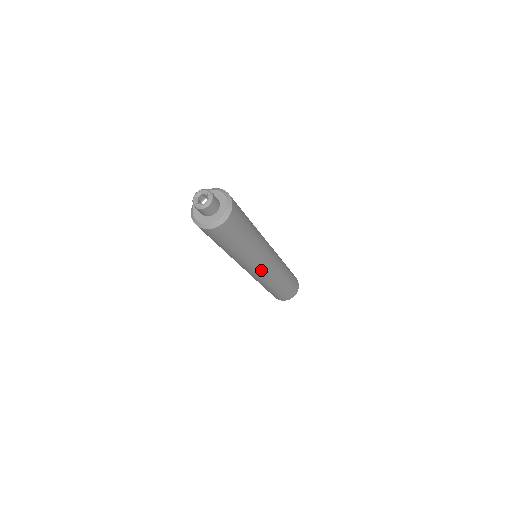
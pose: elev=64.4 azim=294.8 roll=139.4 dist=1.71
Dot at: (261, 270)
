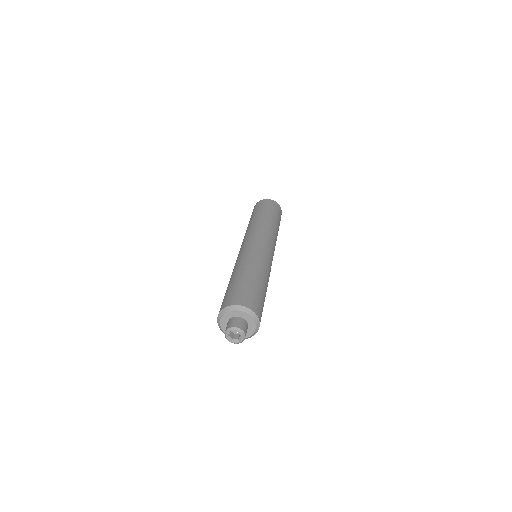
Dot at: occluded
